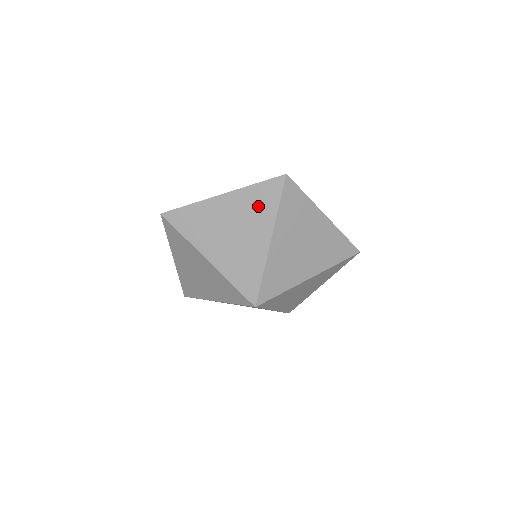
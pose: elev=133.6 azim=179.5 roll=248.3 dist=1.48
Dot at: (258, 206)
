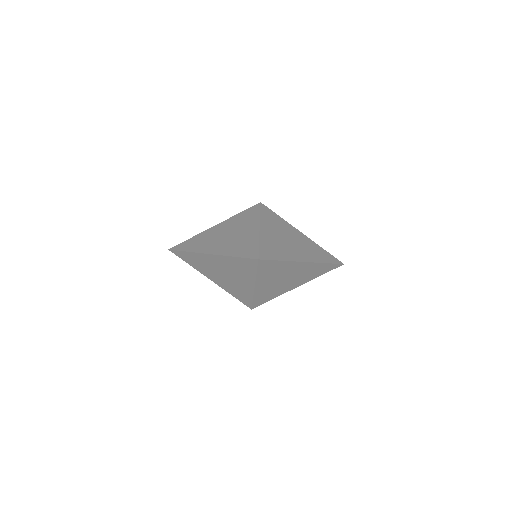
Dot at: (240, 268)
